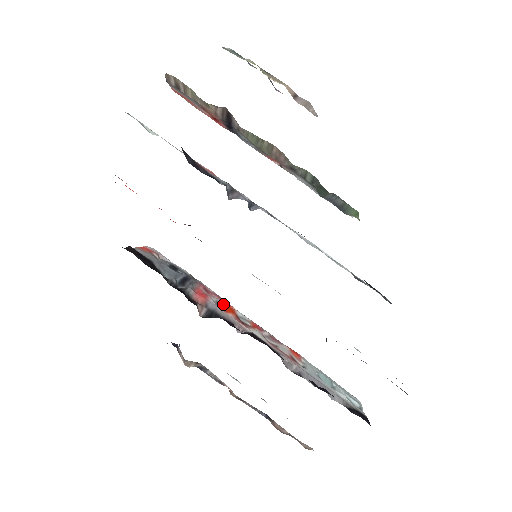
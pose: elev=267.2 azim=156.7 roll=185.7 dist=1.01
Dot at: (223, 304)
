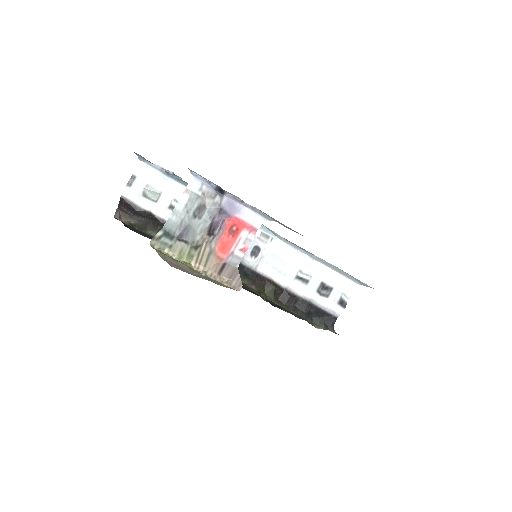
Dot at: occluded
